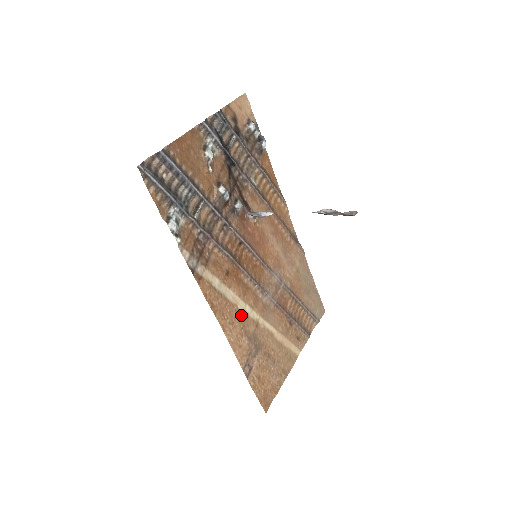
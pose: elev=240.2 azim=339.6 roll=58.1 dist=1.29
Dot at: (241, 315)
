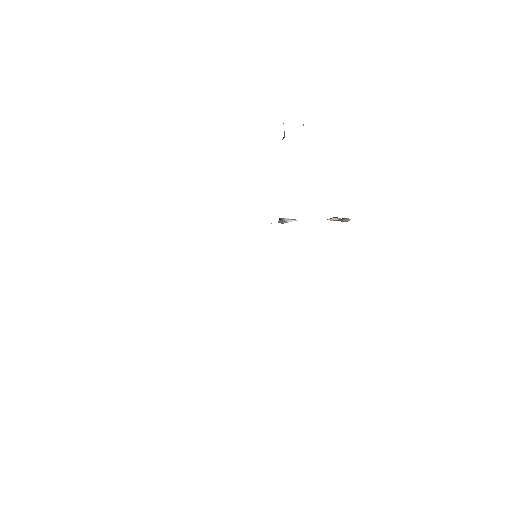
Dot at: occluded
